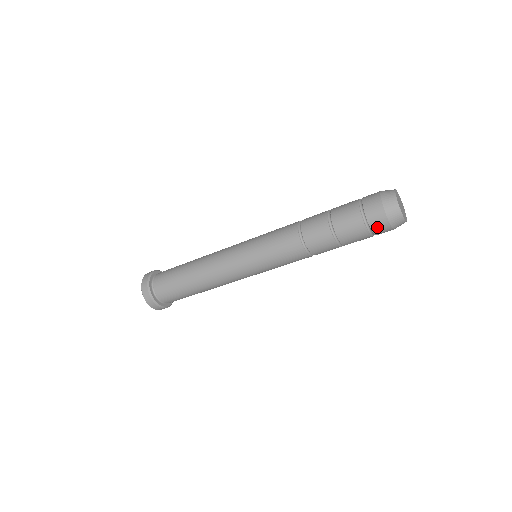
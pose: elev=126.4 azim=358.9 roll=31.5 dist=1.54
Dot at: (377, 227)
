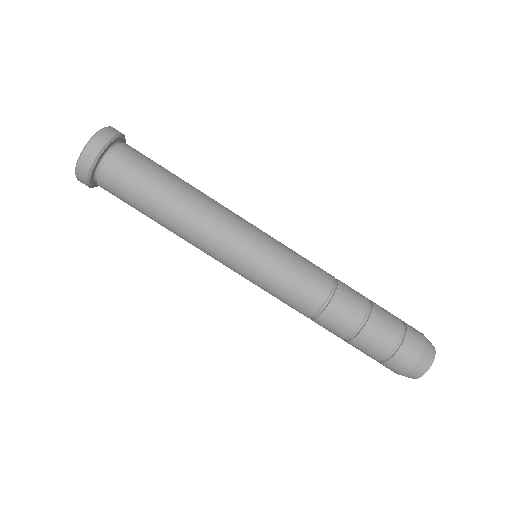
Dot at: (394, 364)
